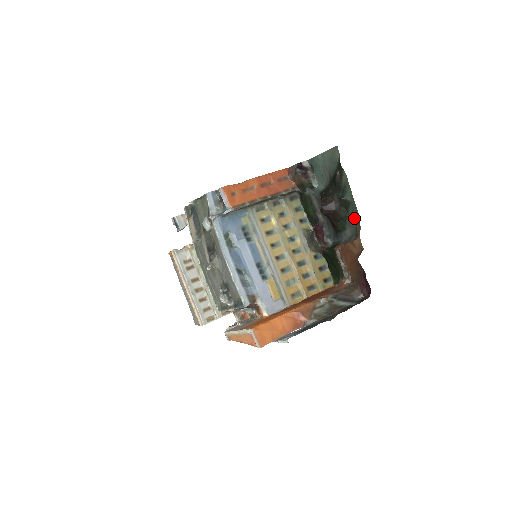
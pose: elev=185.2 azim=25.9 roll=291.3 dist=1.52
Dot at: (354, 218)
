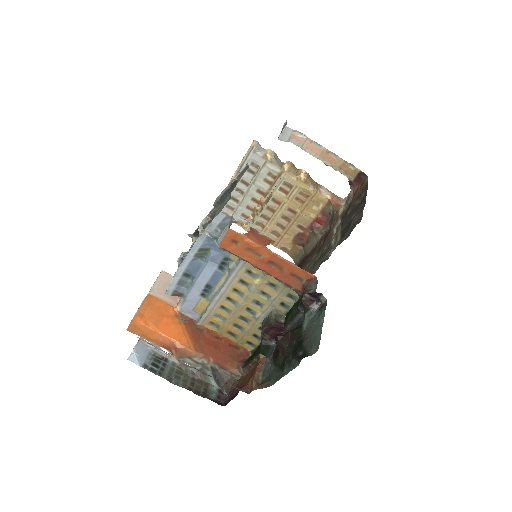
Dot at: (274, 377)
